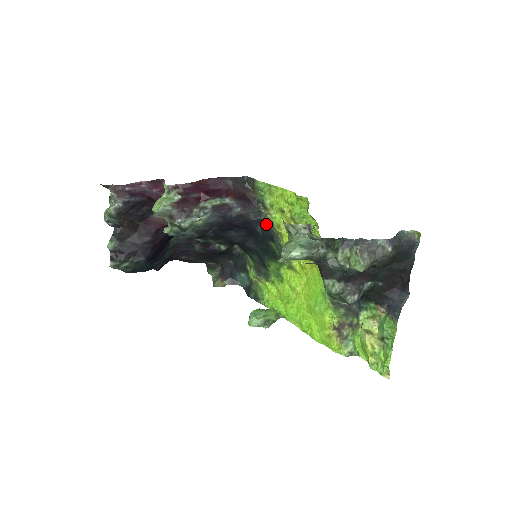
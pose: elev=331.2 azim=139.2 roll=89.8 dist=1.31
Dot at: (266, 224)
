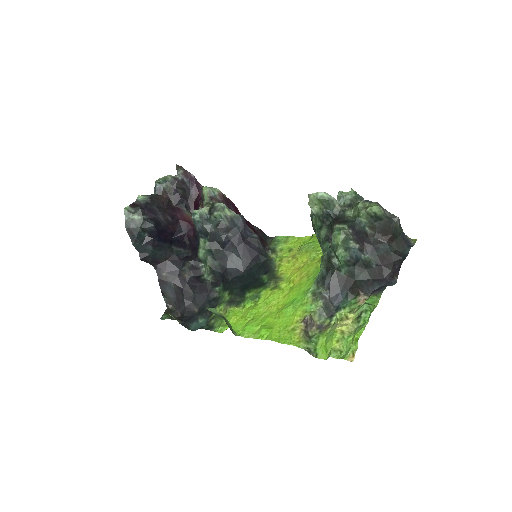
Dot at: (268, 262)
